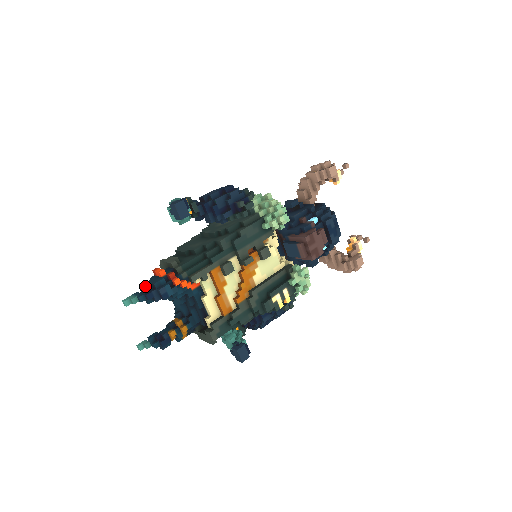
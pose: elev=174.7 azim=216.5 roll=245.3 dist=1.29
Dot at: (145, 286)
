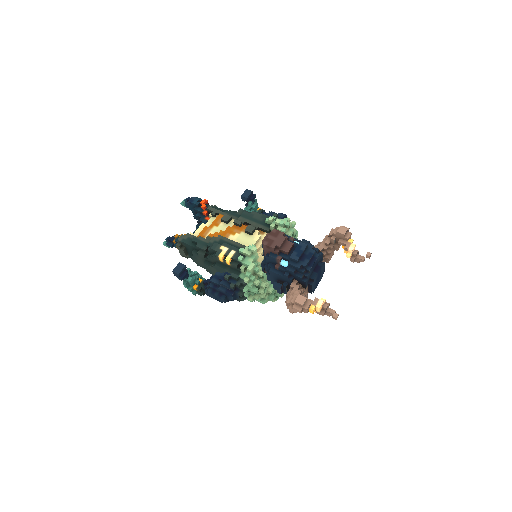
Dot at: occluded
